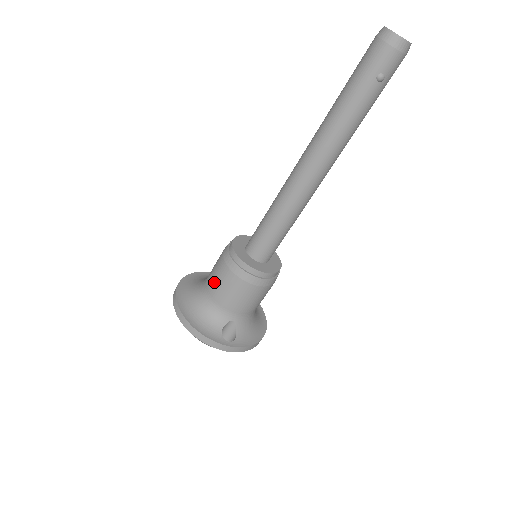
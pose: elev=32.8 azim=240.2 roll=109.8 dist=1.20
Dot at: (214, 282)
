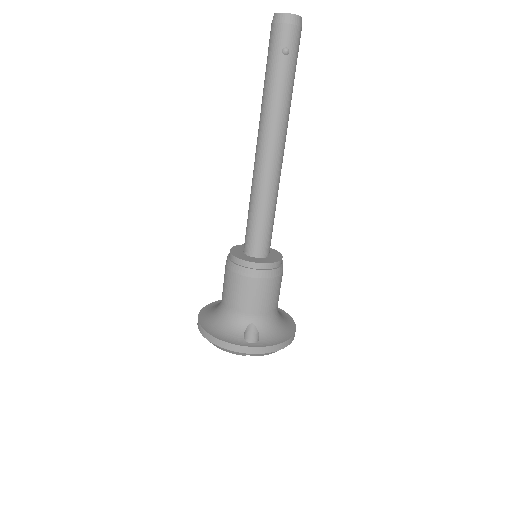
Dot at: (225, 291)
